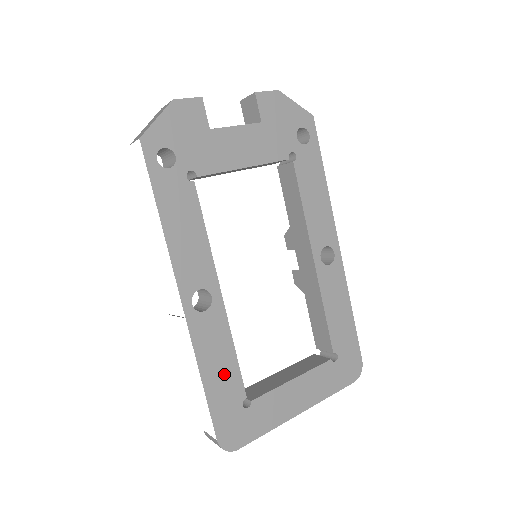
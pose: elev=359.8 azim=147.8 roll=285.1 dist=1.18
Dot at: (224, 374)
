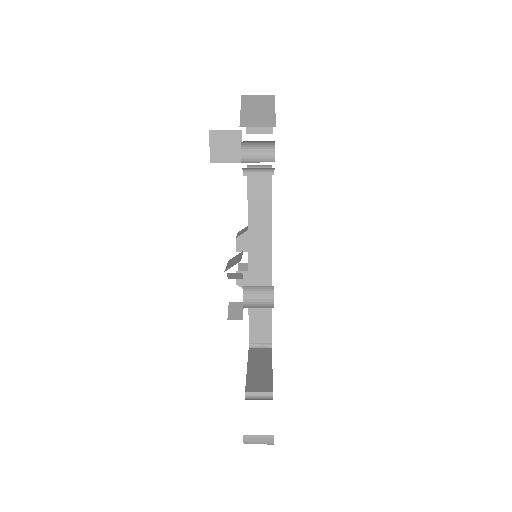
Dot at: occluded
